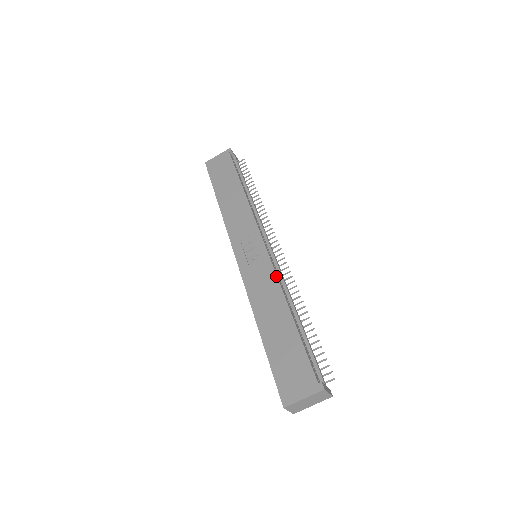
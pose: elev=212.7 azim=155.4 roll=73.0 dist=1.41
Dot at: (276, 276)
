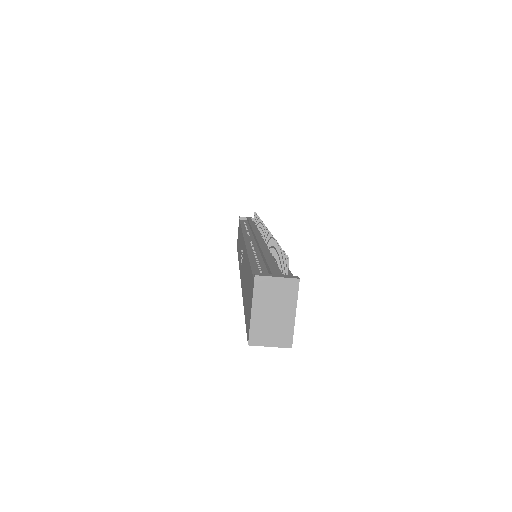
Dot at: (245, 246)
